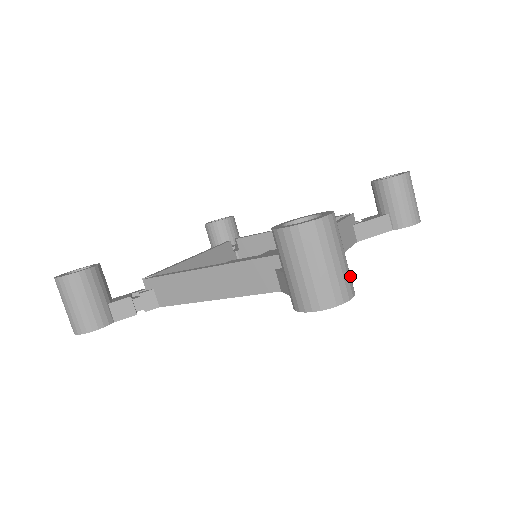
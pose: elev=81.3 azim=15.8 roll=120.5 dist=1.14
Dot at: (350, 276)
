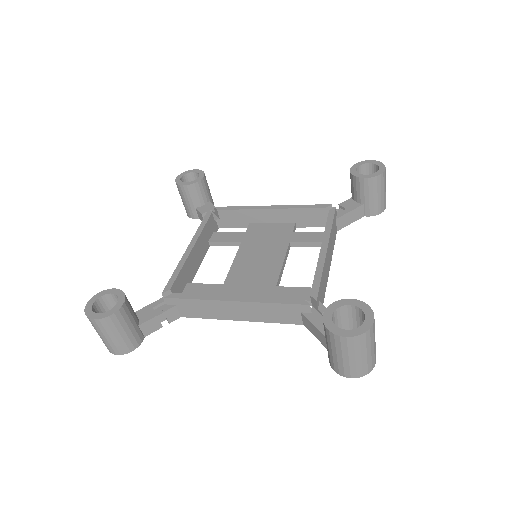
Dot at: occluded
